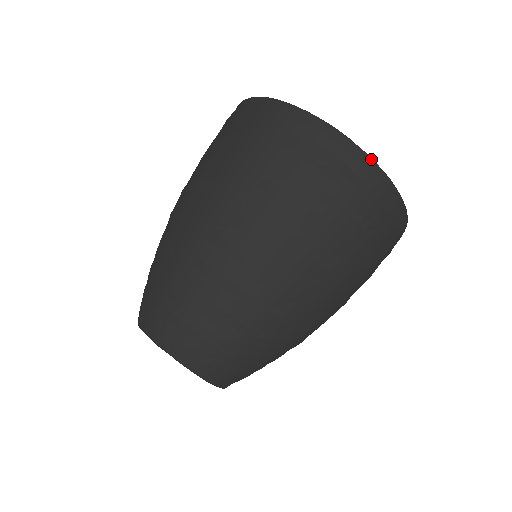
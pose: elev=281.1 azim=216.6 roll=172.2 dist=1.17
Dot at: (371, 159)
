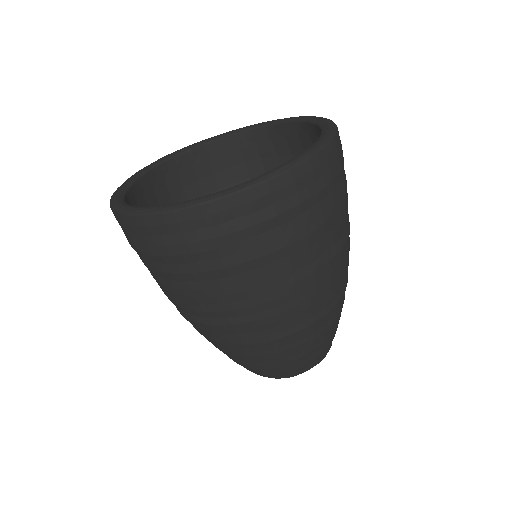
Dot at: (156, 214)
